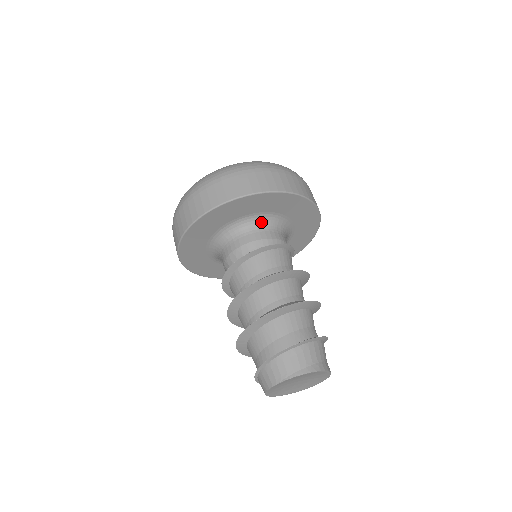
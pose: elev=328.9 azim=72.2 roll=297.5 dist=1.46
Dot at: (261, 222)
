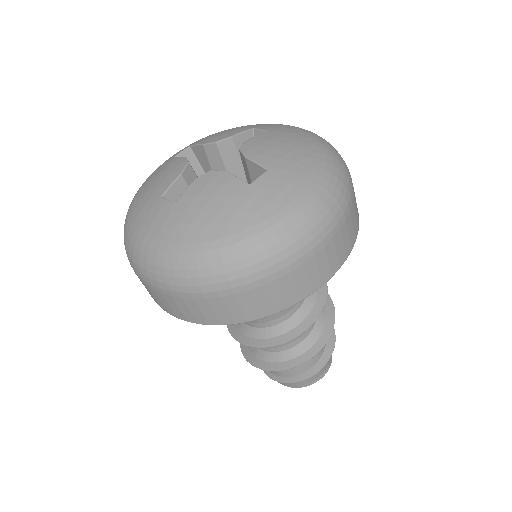
Dot at: occluded
